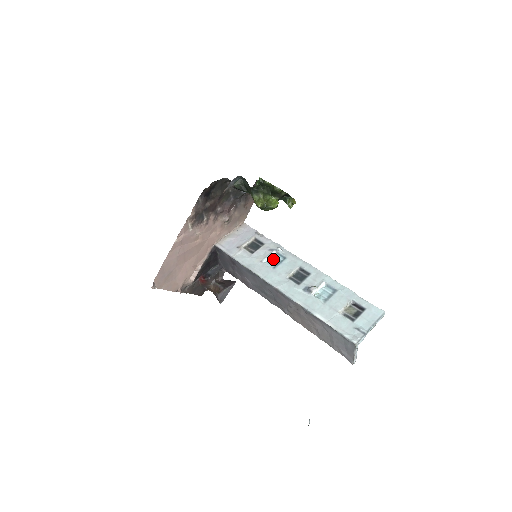
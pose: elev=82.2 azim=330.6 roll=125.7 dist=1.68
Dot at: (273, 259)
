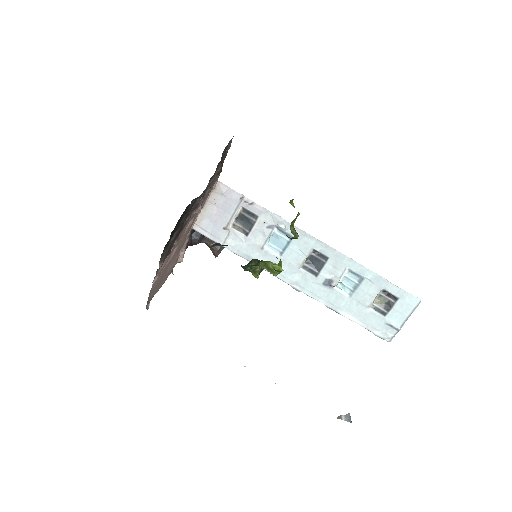
Dot at: (276, 239)
